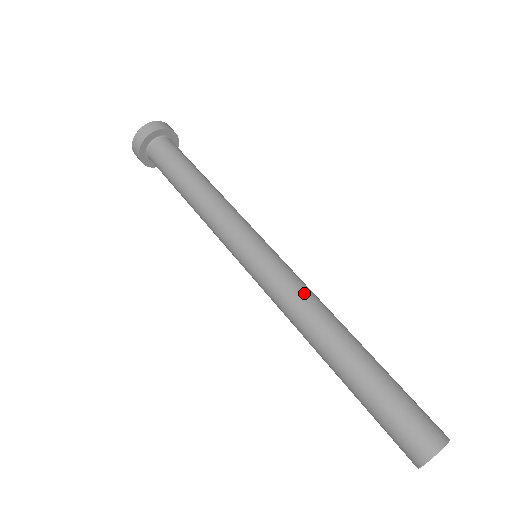
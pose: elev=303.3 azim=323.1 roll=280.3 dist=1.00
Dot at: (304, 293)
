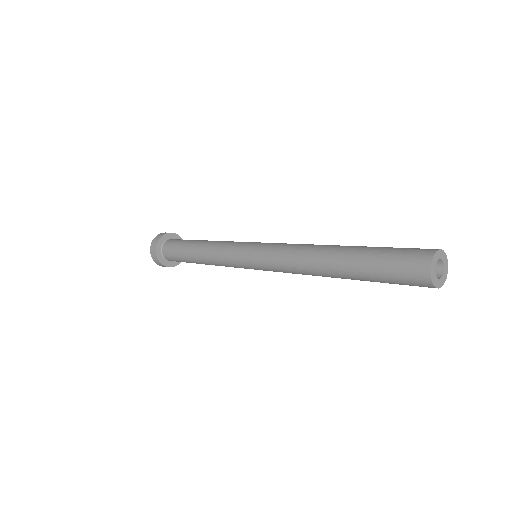
Dot at: occluded
